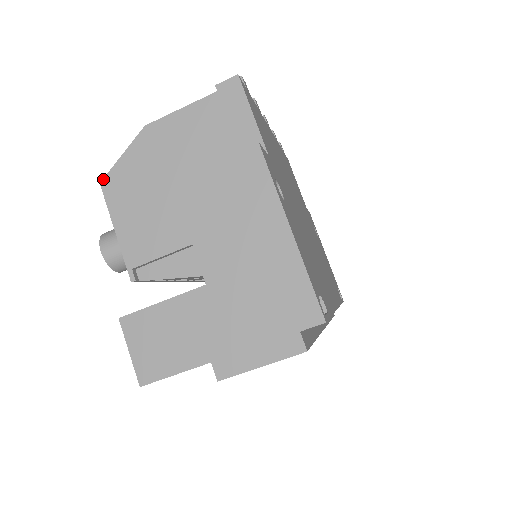
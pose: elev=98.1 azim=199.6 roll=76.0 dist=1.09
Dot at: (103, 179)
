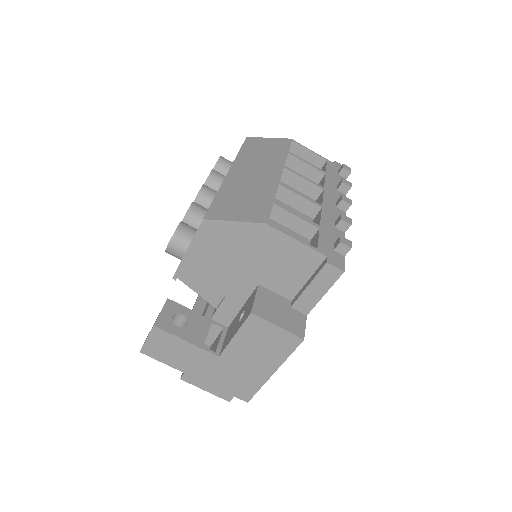
Dot at: (208, 220)
